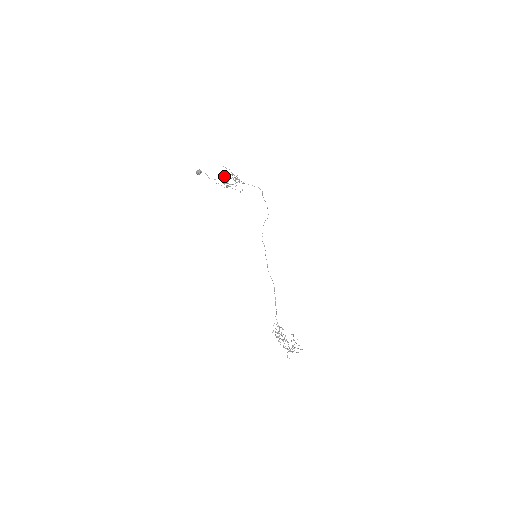
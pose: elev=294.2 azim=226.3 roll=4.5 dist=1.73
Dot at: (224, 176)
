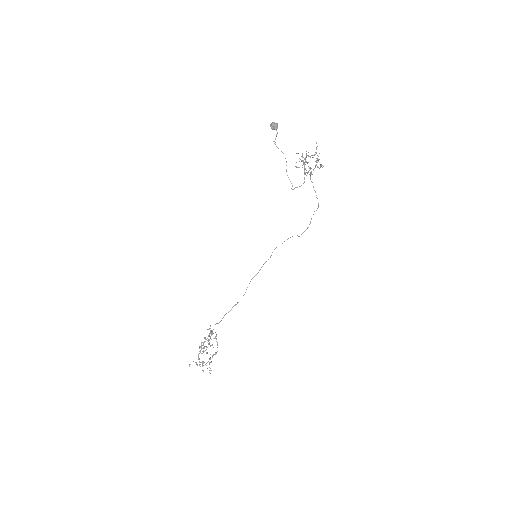
Dot at: (316, 152)
